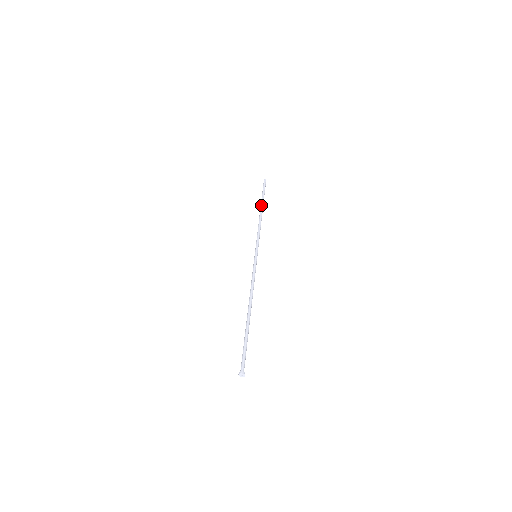
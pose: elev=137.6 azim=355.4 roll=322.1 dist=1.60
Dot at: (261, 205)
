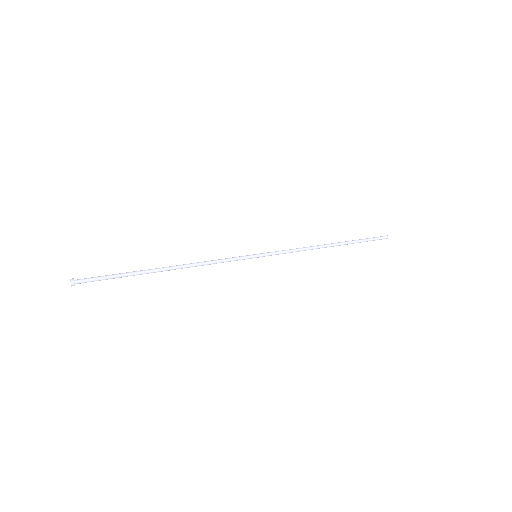
Dot at: (339, 243)
